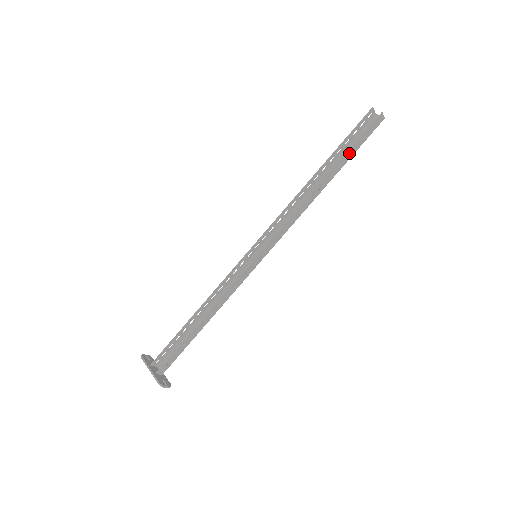
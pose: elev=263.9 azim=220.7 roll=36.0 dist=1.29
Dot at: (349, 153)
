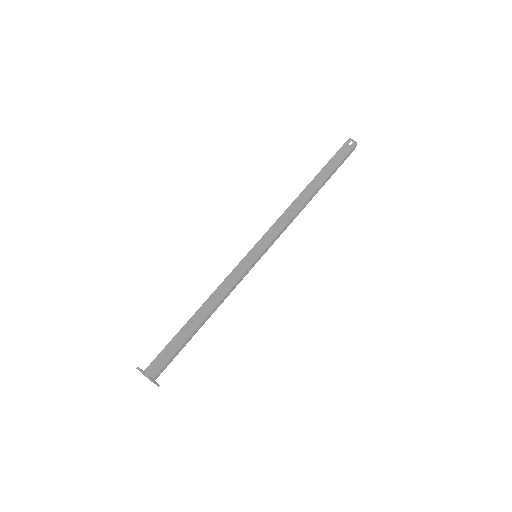
Dot at: (328, 166)
